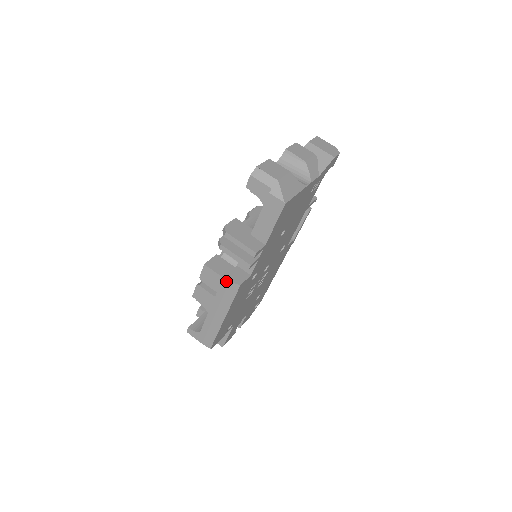
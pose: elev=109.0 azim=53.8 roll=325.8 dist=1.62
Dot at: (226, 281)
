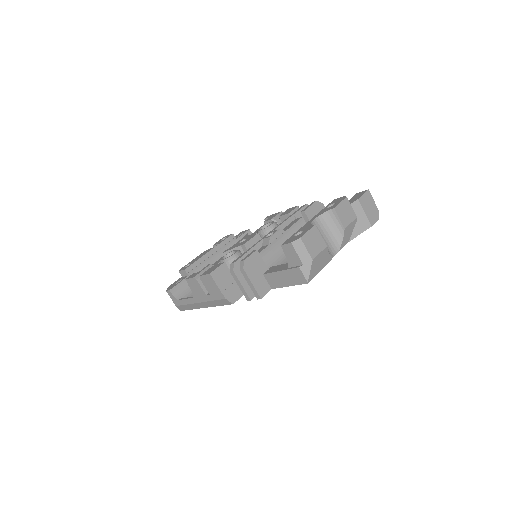
Dot at: (223, 296)
